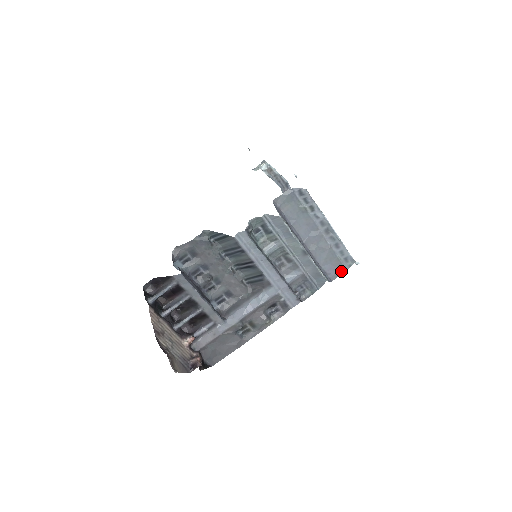
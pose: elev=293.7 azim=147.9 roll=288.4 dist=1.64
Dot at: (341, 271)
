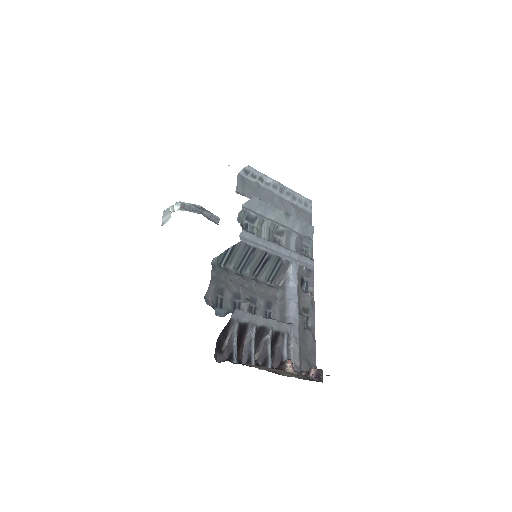
Dot at: (309, 217)
